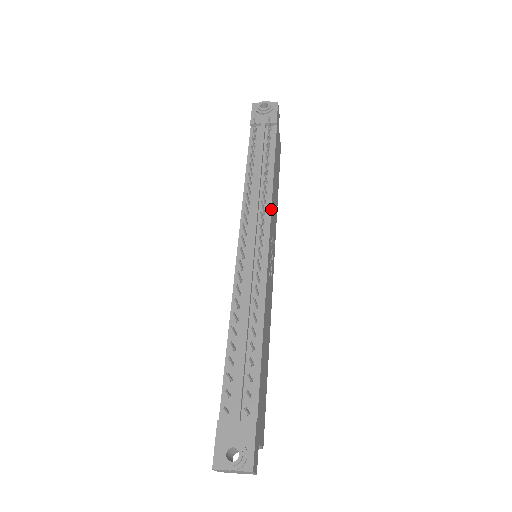
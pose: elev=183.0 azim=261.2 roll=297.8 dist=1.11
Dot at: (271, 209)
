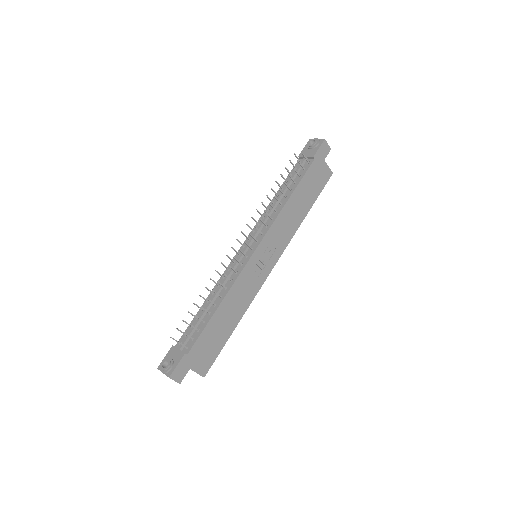
Dot at: (272, 224)
